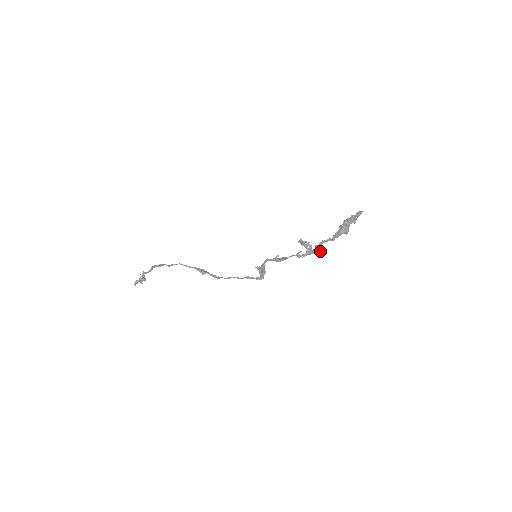
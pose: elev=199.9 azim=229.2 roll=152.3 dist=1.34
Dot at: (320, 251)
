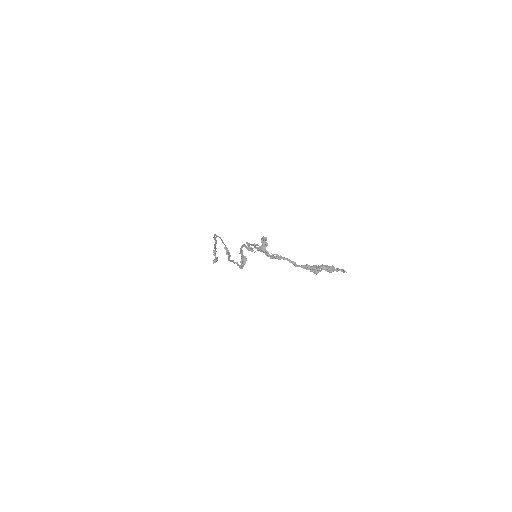
Dot at: (274, 258)
